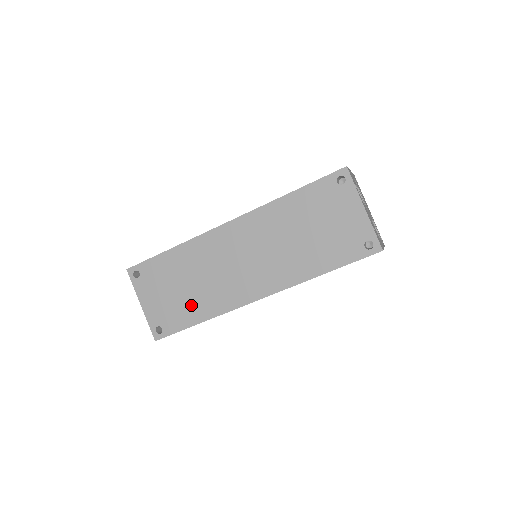
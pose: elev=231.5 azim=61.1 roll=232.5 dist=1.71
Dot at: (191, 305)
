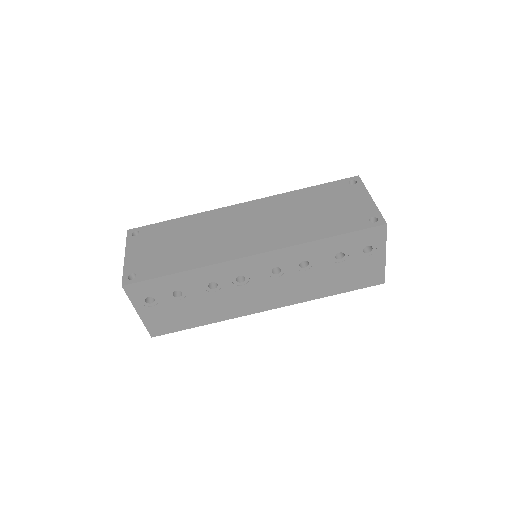
Dot at: (179, 257)
